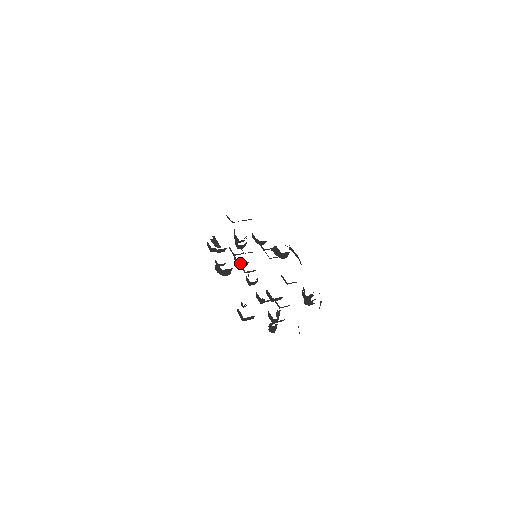
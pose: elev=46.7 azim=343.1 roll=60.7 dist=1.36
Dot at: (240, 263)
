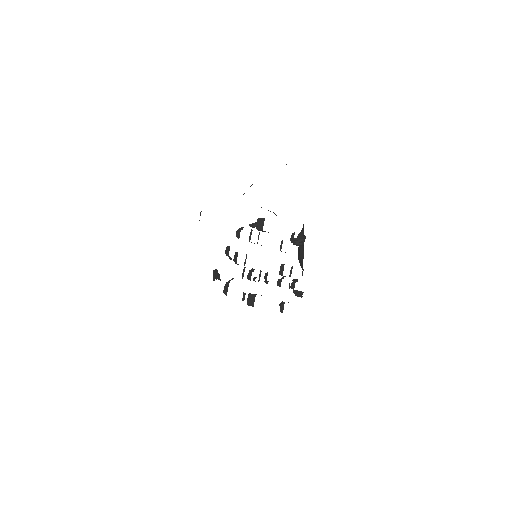
Dot at: (258, 281)
